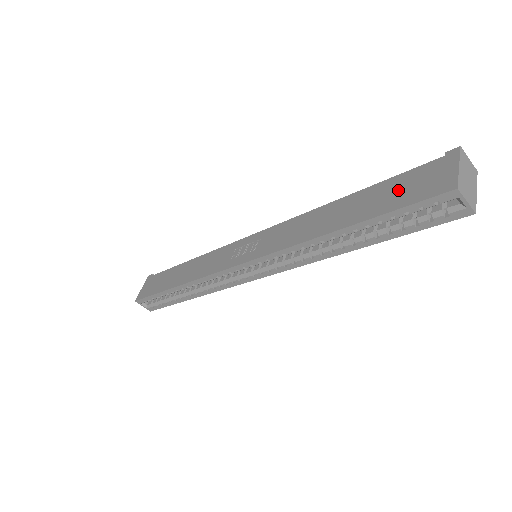
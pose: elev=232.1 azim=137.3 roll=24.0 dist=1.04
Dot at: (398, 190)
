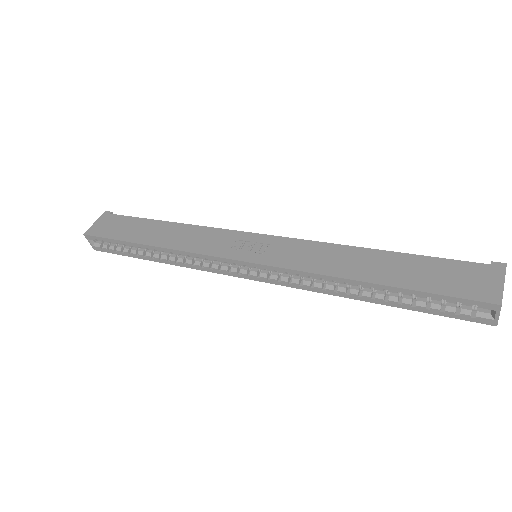
Dot at: (440, 274)
